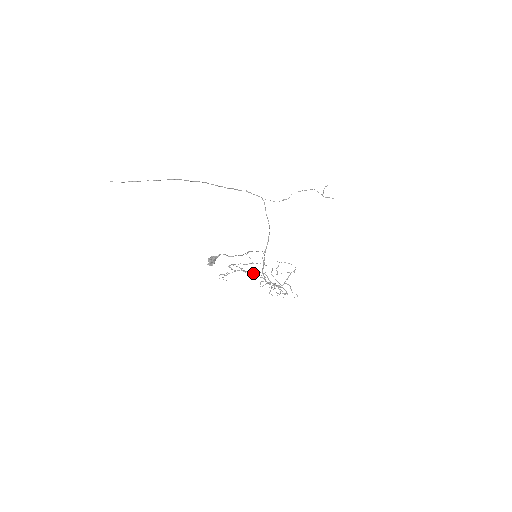
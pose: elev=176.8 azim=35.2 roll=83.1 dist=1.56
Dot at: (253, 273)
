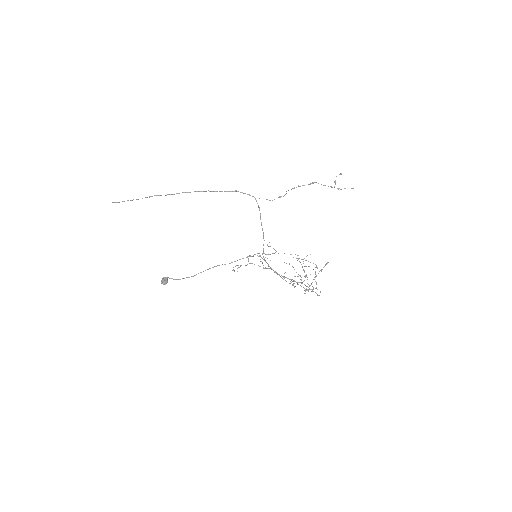
Dot at: (264, 268)
